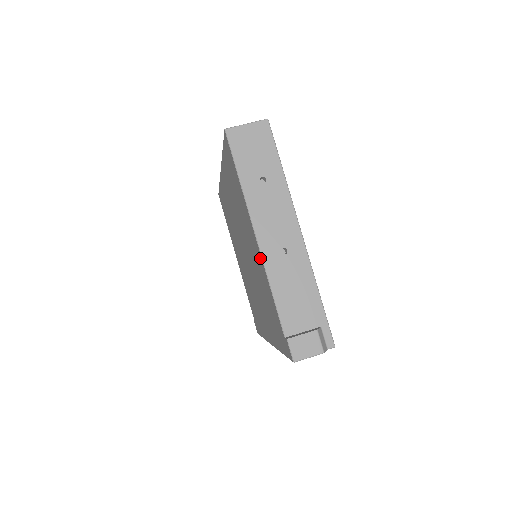
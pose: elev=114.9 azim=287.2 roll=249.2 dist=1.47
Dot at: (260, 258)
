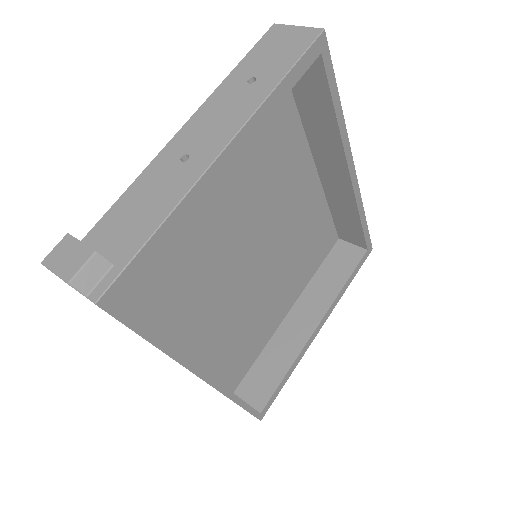
Dot at: occluded
